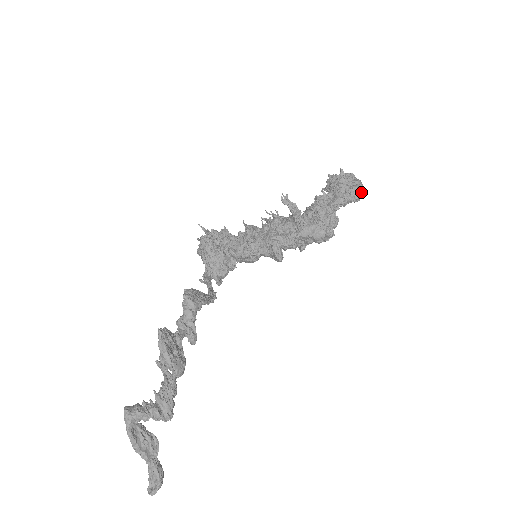
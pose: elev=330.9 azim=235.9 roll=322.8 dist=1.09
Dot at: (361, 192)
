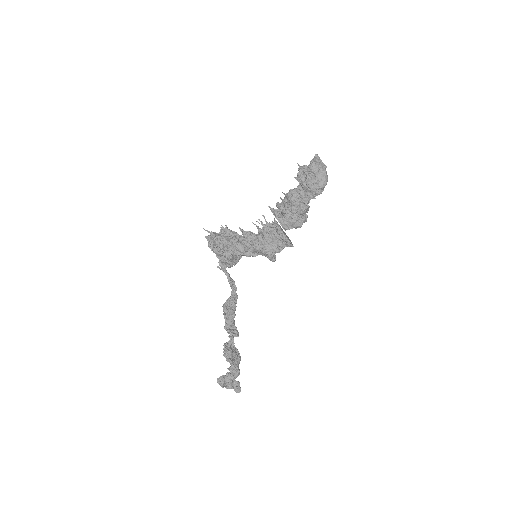
Dot at: (326, 184)
